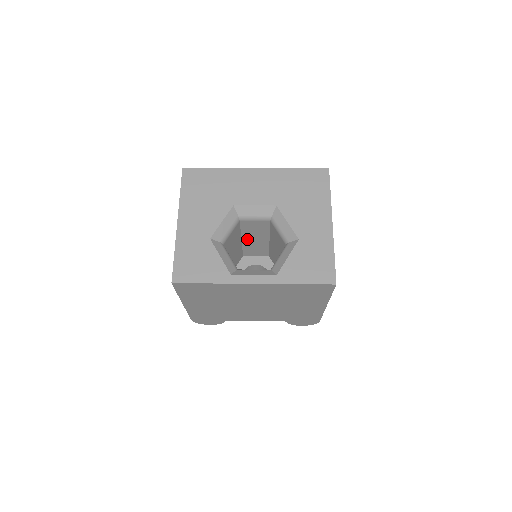
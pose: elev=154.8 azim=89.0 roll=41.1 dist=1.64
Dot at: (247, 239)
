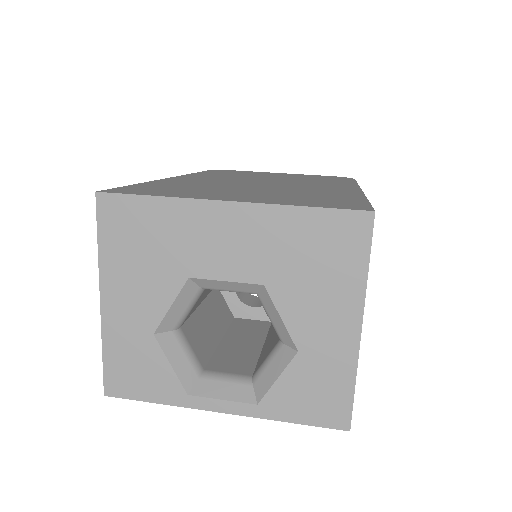
Dot at: occluded
